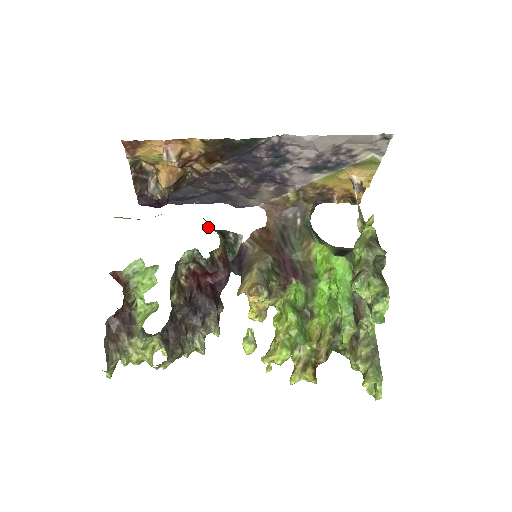
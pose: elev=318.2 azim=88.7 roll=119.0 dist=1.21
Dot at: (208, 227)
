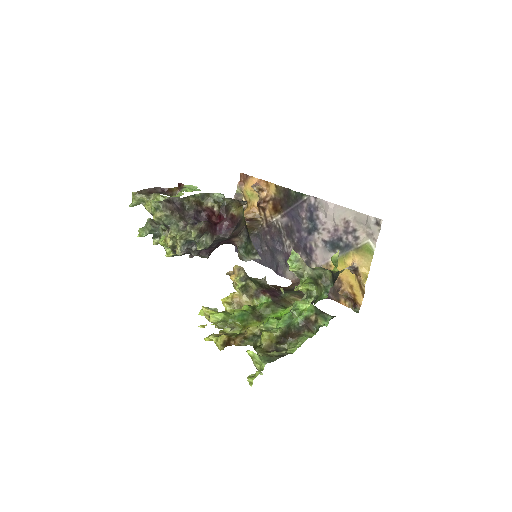
Dot at: occluded
